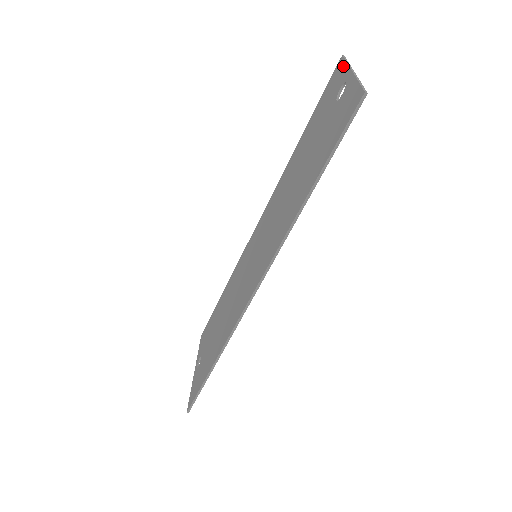
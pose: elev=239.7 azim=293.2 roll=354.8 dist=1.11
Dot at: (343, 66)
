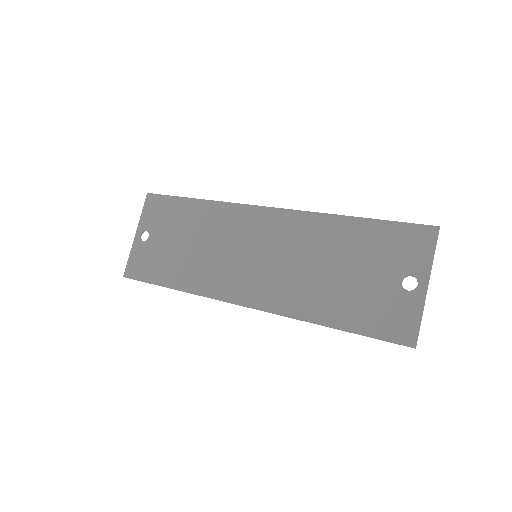
Dot at: (430, 251)
